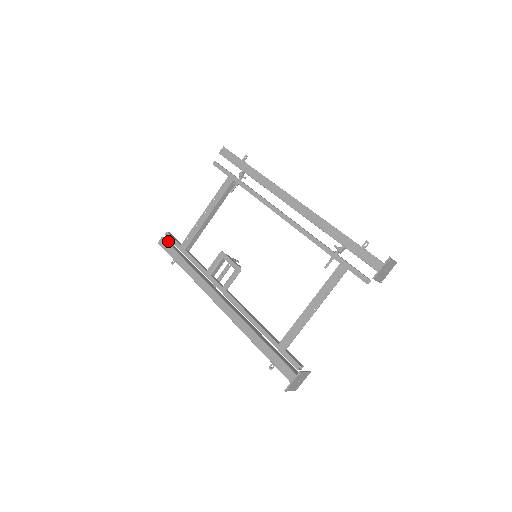
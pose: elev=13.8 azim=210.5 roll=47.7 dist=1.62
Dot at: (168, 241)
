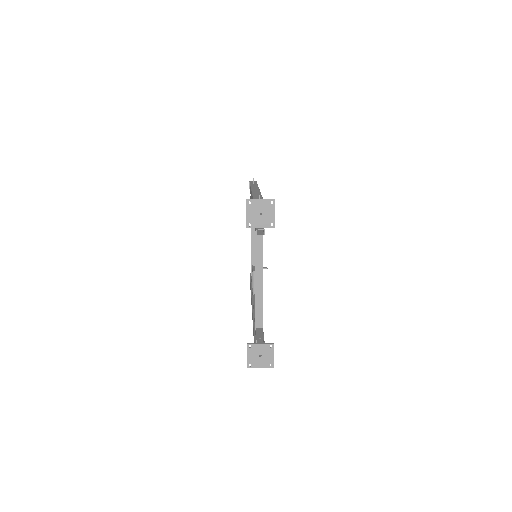
Dot at: occluded
